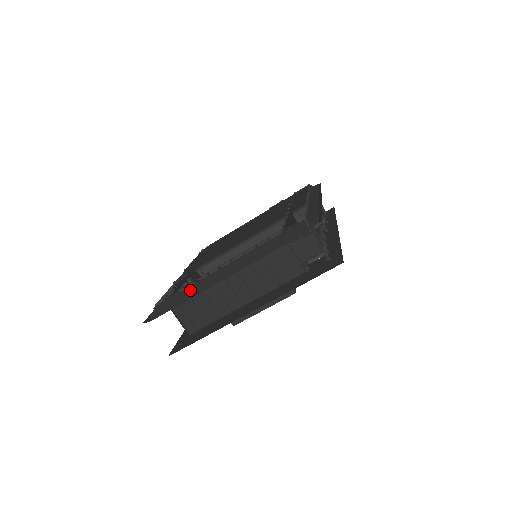
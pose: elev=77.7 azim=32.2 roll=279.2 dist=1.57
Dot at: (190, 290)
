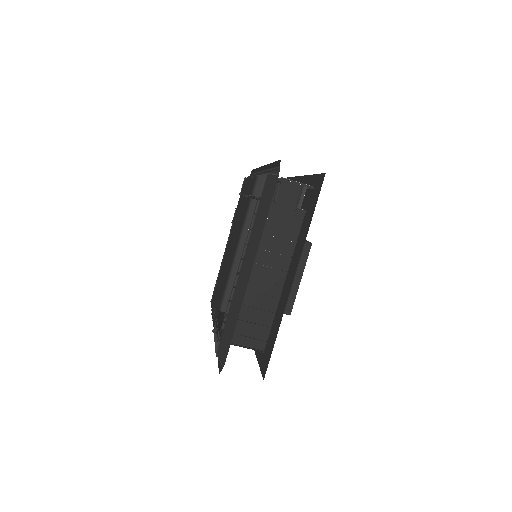
Dot at: (232, 312)
